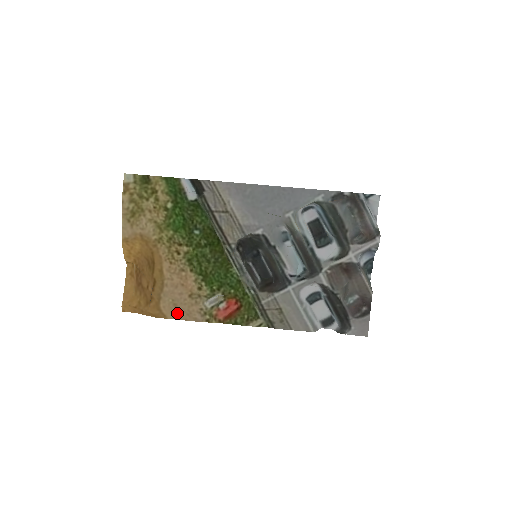
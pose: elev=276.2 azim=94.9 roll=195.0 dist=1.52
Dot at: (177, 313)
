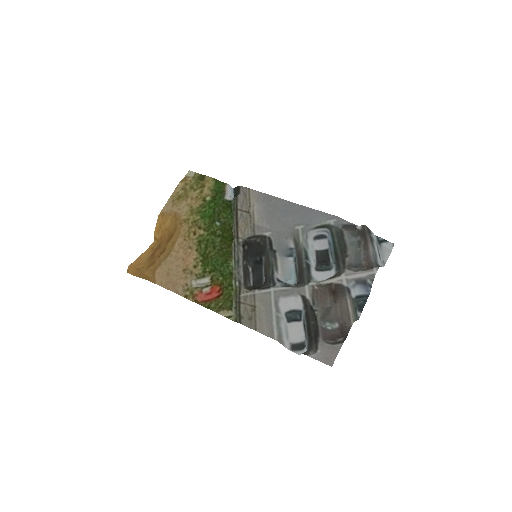
Dot at: (166, 281)
